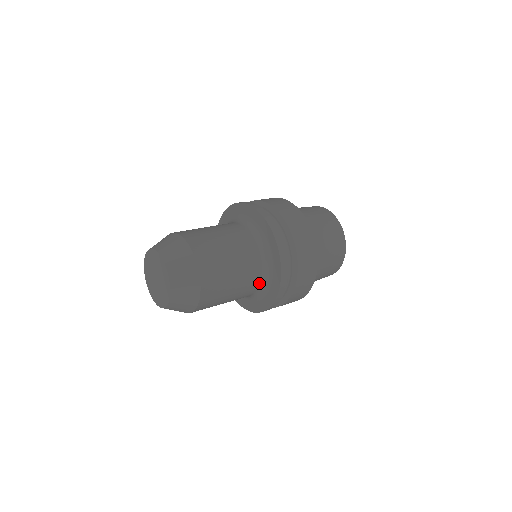
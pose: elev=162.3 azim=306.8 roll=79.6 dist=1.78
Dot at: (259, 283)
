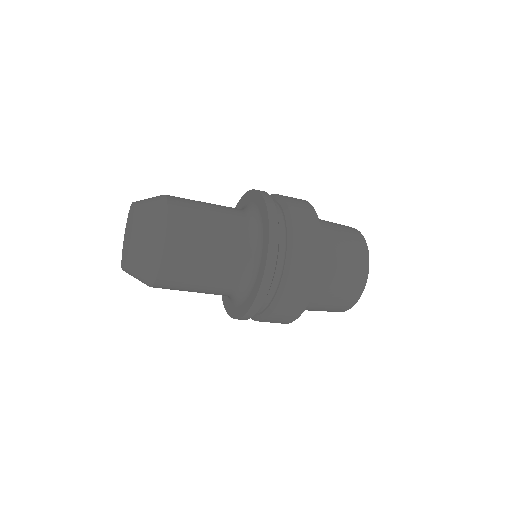
Dot at: (248, 248)
